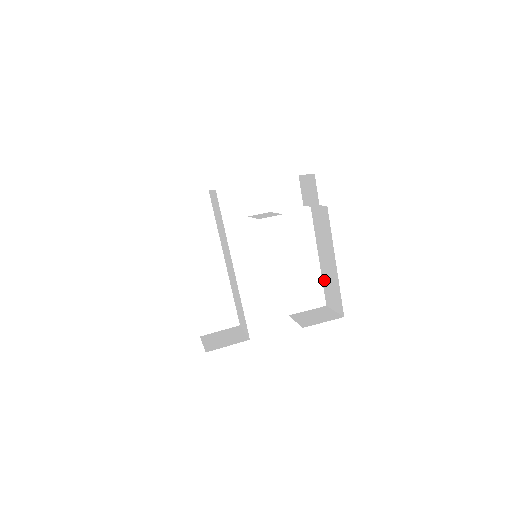
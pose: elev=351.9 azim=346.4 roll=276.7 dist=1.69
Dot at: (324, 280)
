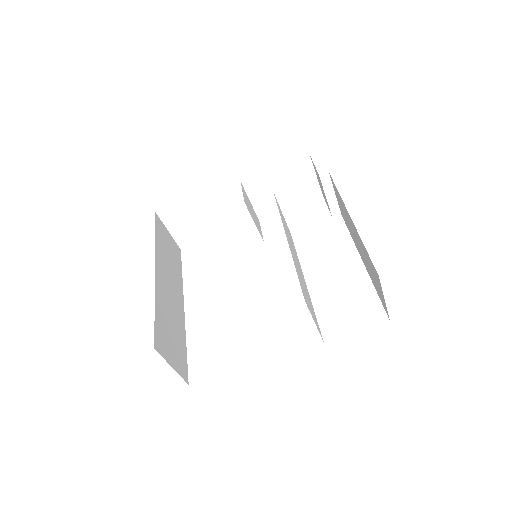
Dot at: (372, 281)
